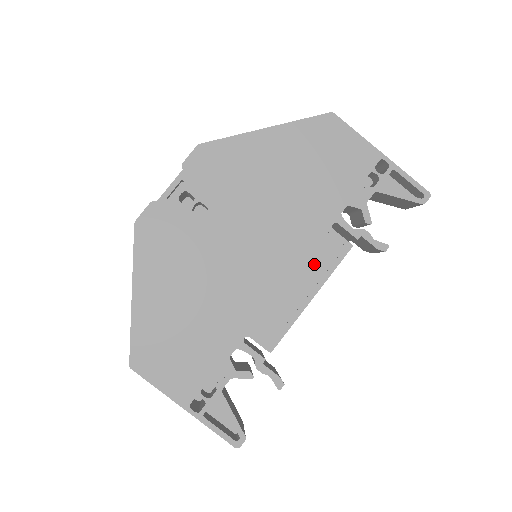
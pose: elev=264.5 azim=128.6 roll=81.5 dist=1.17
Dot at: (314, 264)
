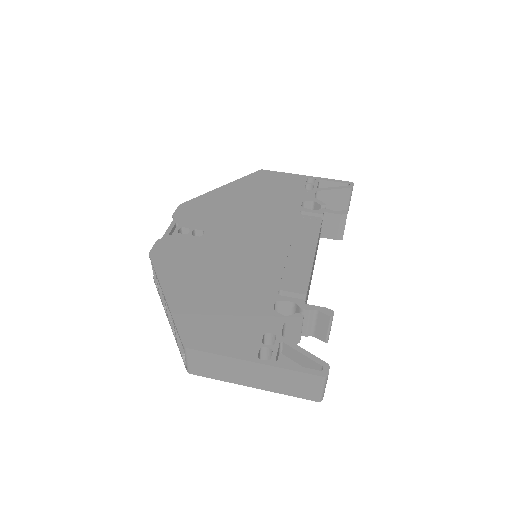
Dot at: (302, 235)
